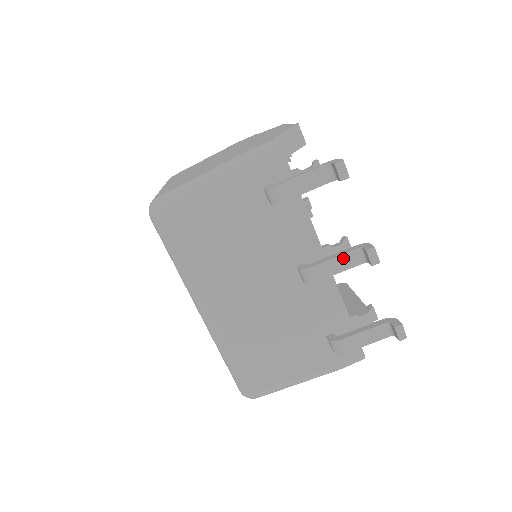
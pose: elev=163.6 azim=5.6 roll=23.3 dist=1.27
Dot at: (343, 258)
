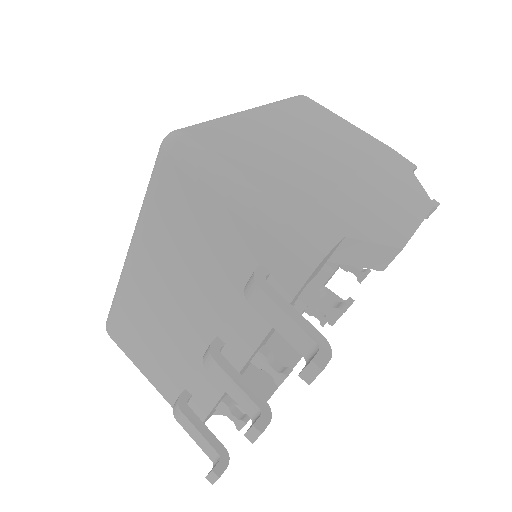
Dot at: (242, 394)
